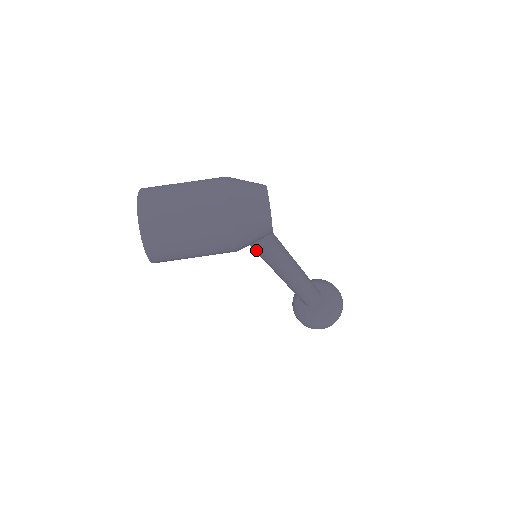
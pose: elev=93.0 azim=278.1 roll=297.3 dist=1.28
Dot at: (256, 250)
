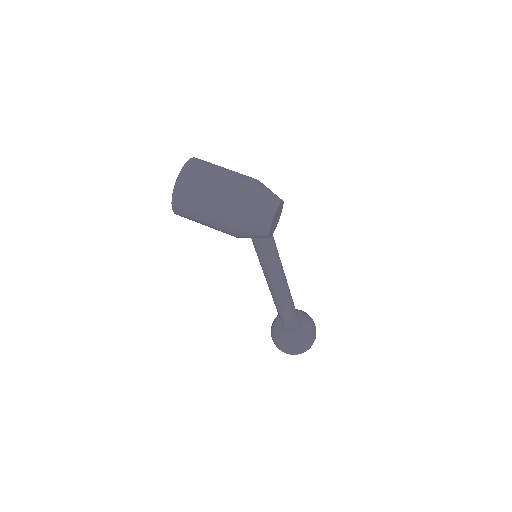
Dot at: (255, 248)
